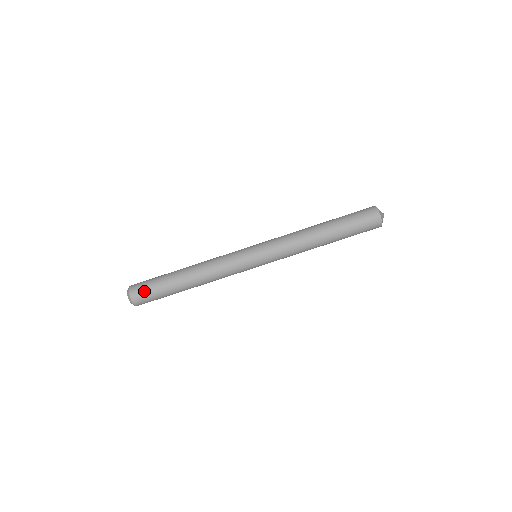
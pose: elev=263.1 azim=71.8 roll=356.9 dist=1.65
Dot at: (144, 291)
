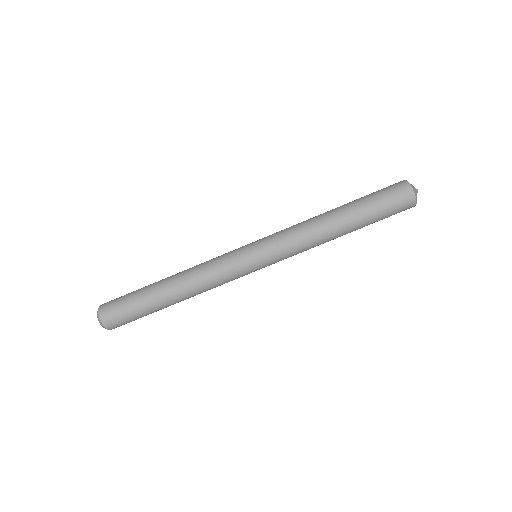
Dot at: (116, 305)
